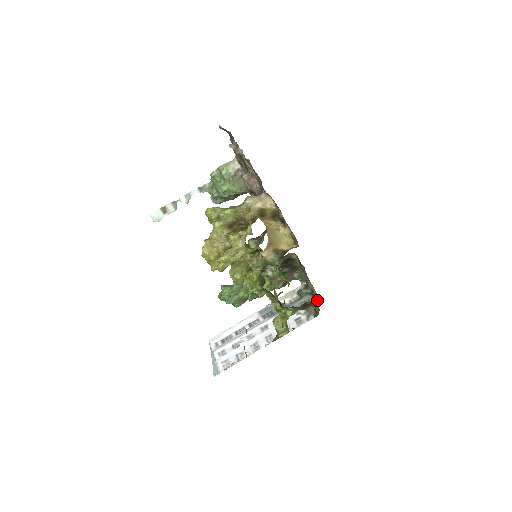
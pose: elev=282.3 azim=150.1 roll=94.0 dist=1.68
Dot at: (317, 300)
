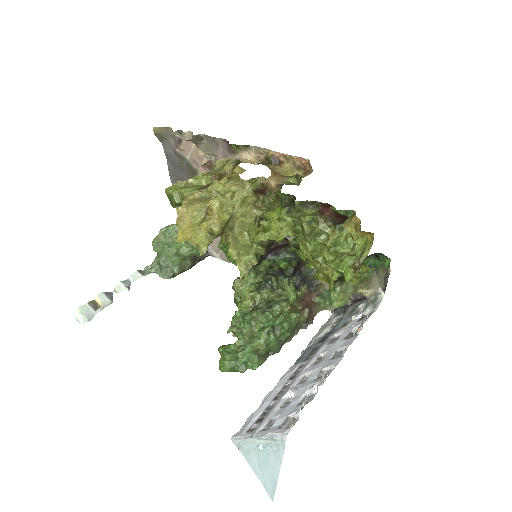
Dot at: occluded
